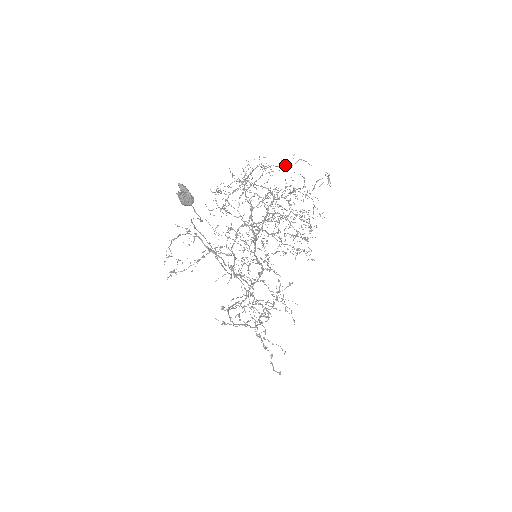
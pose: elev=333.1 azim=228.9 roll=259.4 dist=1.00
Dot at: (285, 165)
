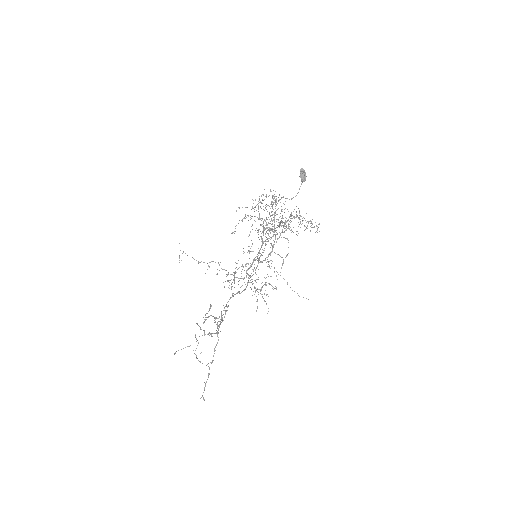
Dot at: (276, 202)
